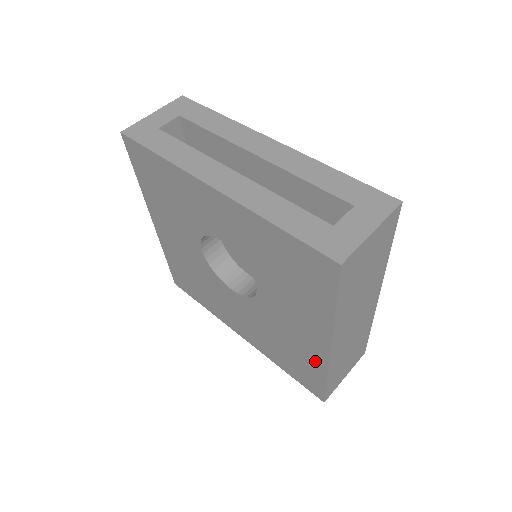
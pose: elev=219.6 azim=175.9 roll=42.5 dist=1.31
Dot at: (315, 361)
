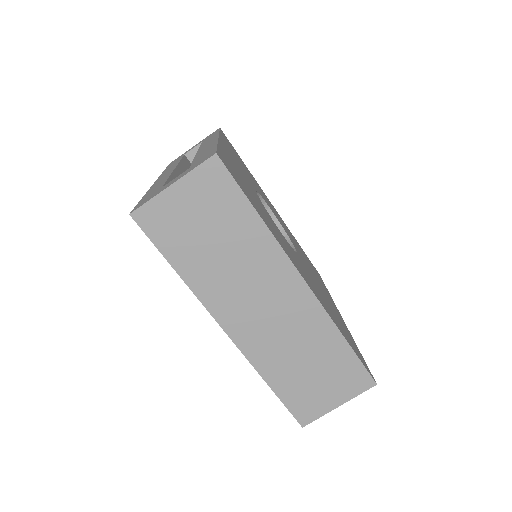
Dot at: occluded
